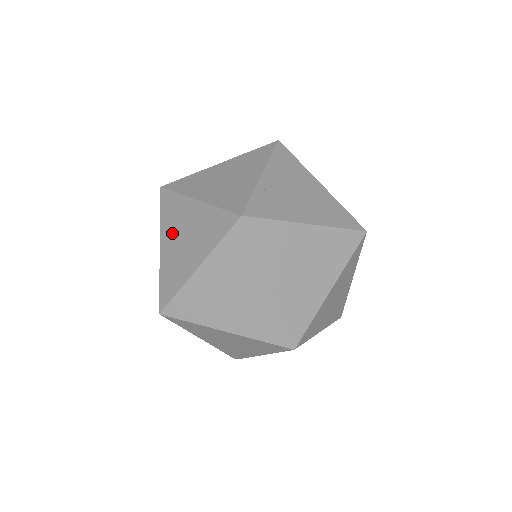
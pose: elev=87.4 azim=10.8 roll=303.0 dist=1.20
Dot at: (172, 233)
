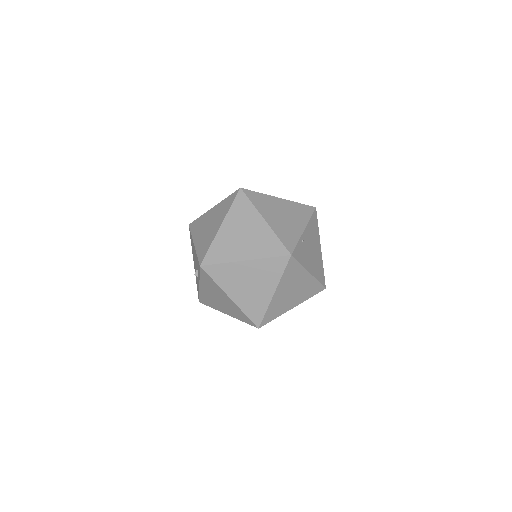
Dot at: (236, 225)
